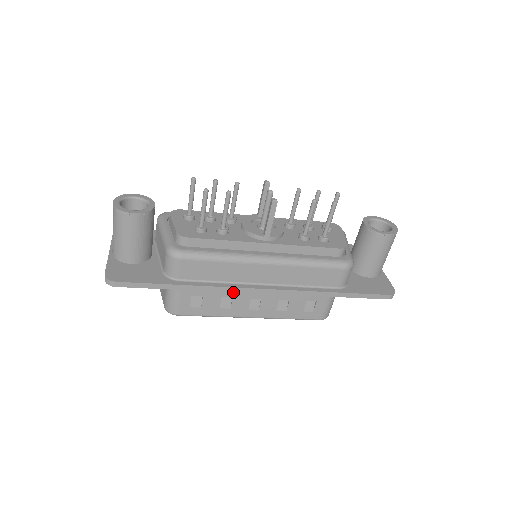
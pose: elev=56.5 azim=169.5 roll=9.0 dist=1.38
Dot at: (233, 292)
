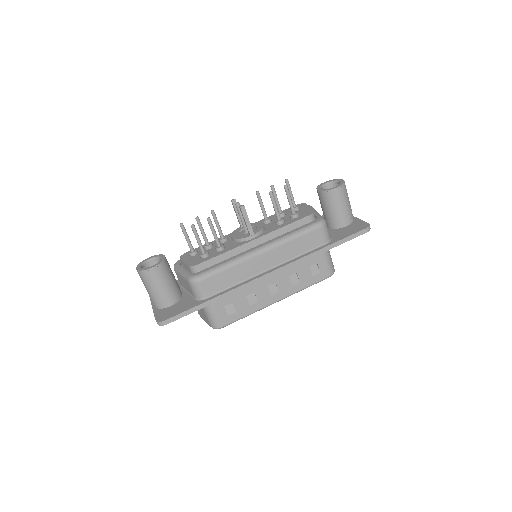
Dot at: (252, 288)
